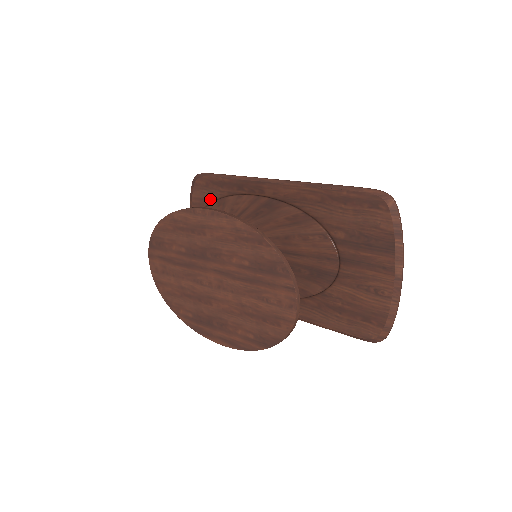
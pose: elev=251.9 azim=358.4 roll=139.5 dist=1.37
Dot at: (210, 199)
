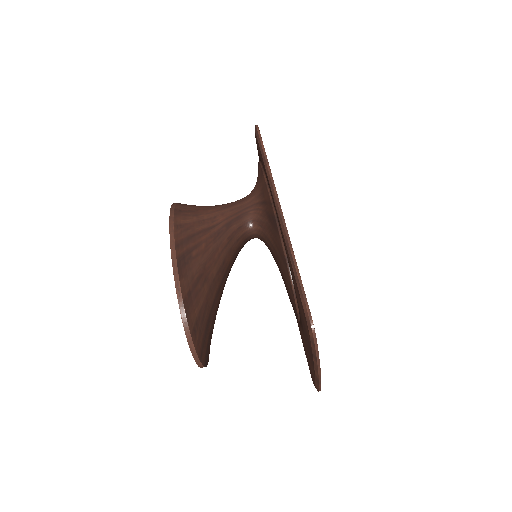
Dot at: occluded
